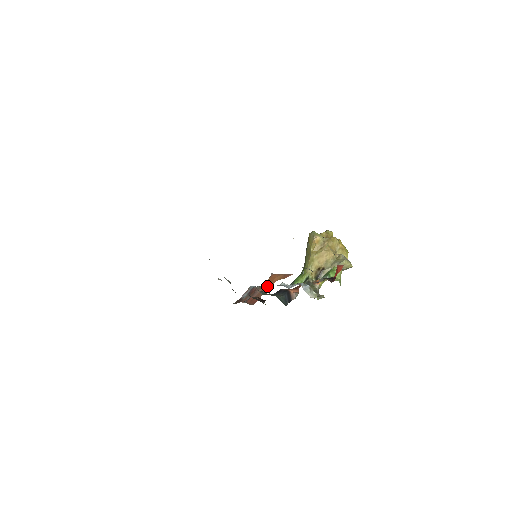
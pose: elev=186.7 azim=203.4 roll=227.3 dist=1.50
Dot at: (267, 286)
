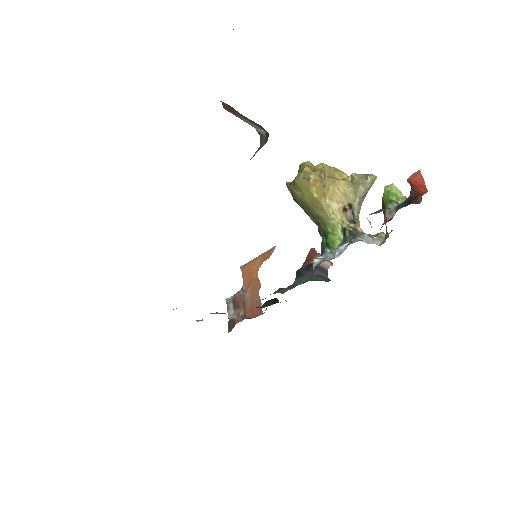
Dot at: (252, 283)
